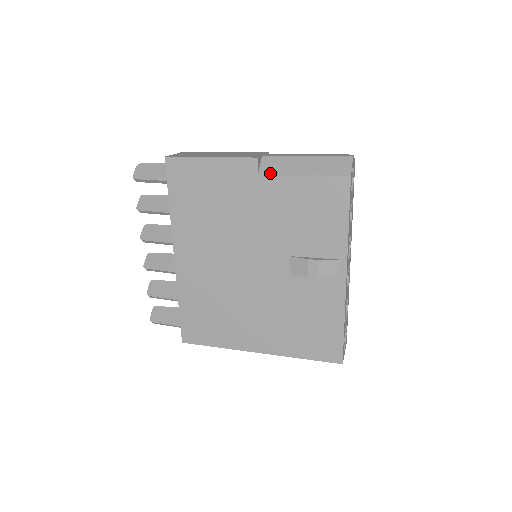
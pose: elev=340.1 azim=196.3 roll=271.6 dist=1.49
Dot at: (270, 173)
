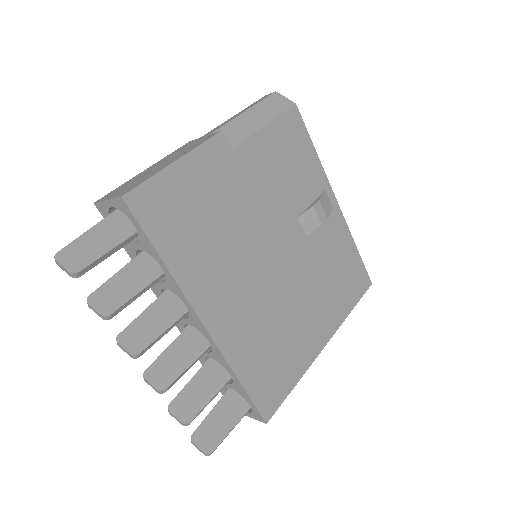
Dot at: (240, 141)
